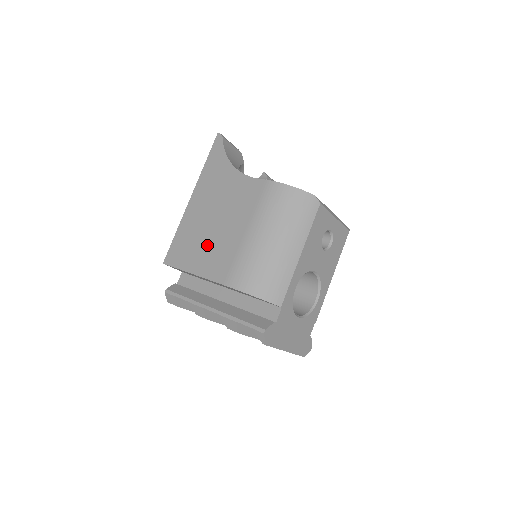
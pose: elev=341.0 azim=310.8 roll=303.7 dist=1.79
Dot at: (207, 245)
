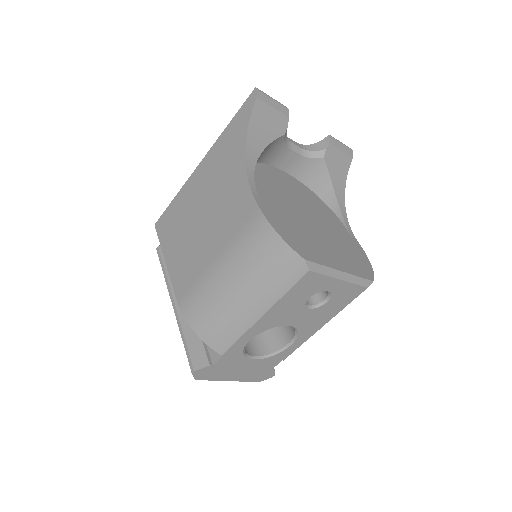
Dot at: (186, 240)
